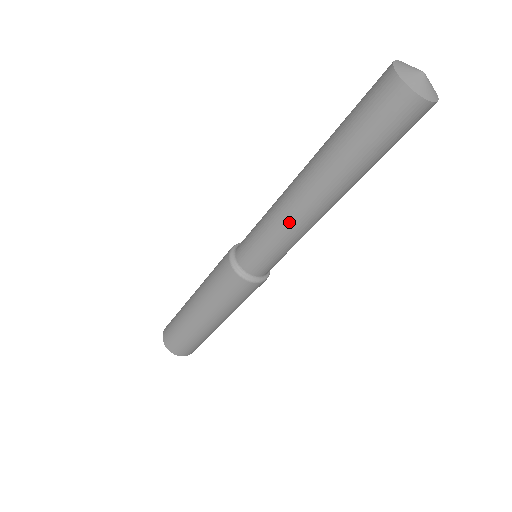
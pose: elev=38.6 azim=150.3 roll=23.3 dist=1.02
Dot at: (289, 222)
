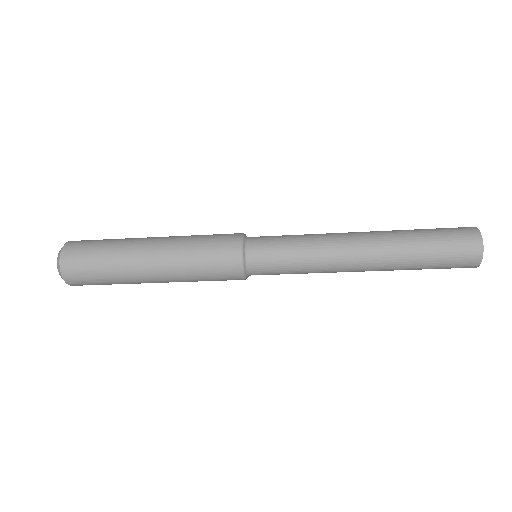
Dot at: (329, 270)
